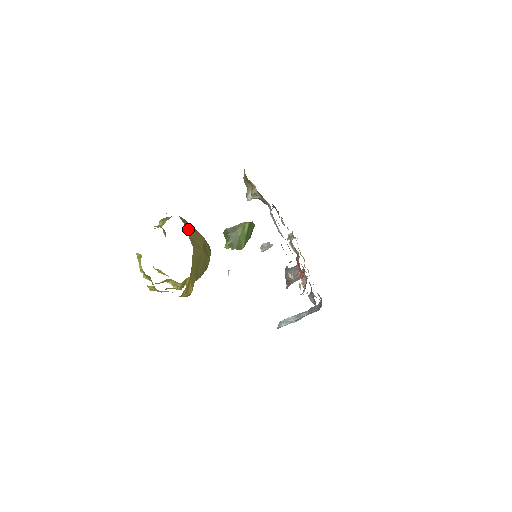
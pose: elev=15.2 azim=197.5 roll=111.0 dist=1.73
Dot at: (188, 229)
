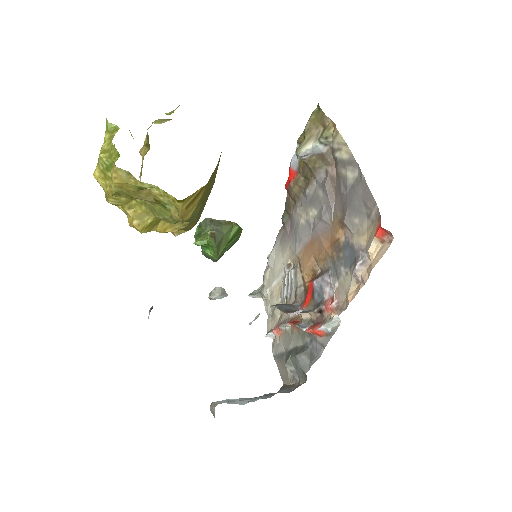
Dot at: occluded
